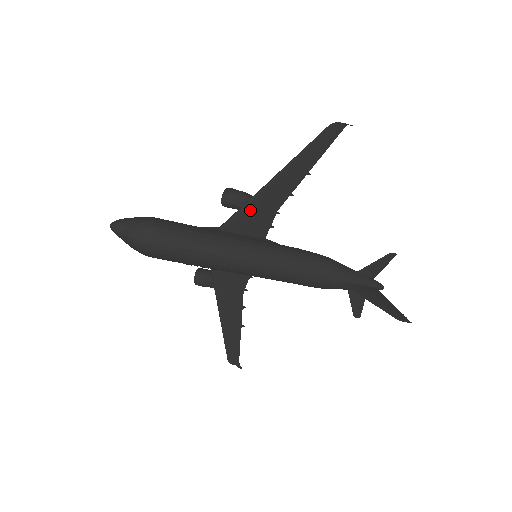
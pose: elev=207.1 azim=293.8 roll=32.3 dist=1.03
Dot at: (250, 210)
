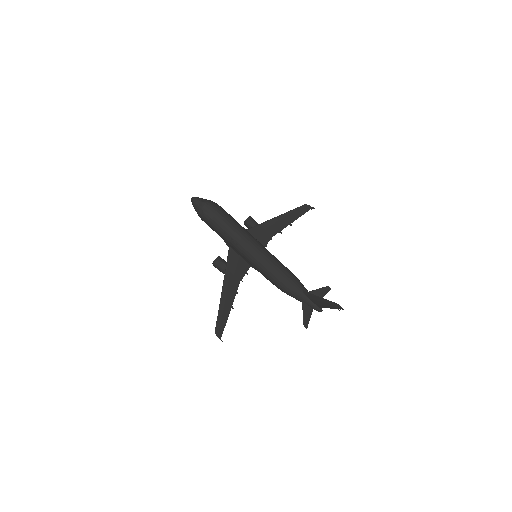
Dot at: (260, 229)
